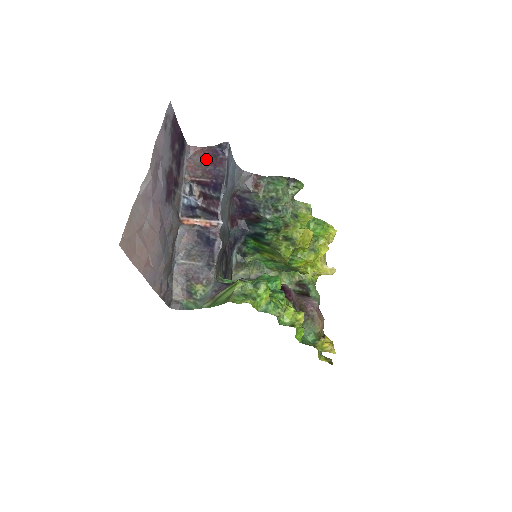
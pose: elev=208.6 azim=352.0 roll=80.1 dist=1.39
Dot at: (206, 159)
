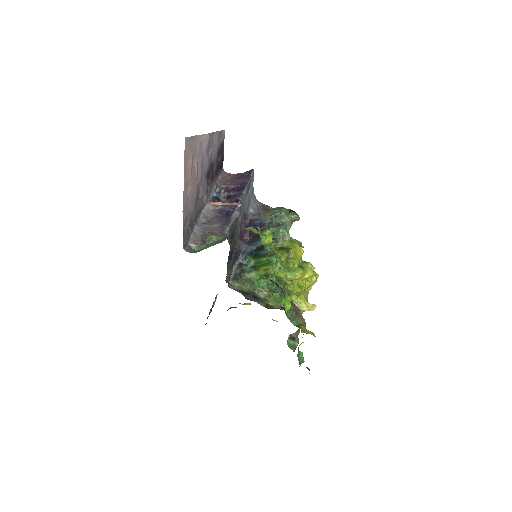
Dot at: (235, 177)
